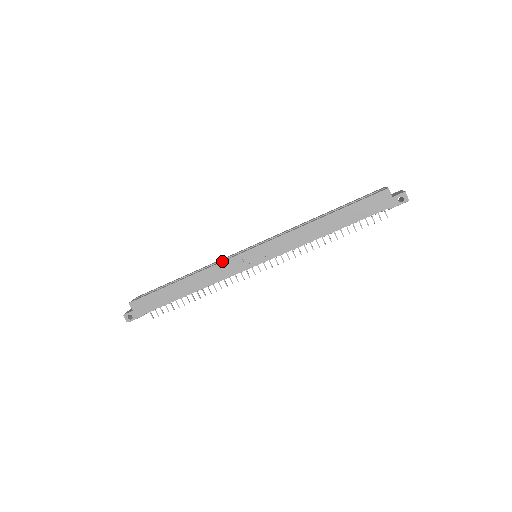
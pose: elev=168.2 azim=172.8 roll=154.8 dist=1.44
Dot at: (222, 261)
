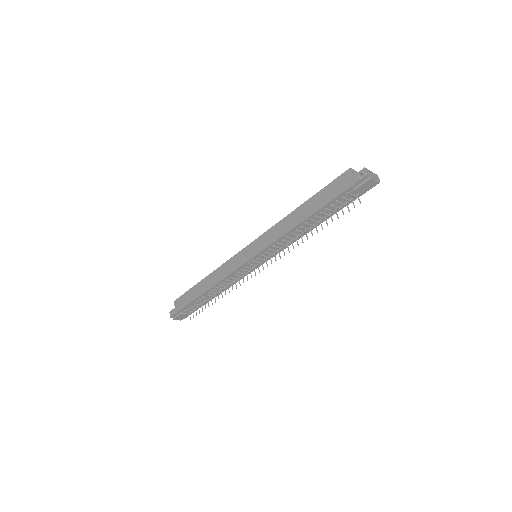
Dot at: (229, 259)
